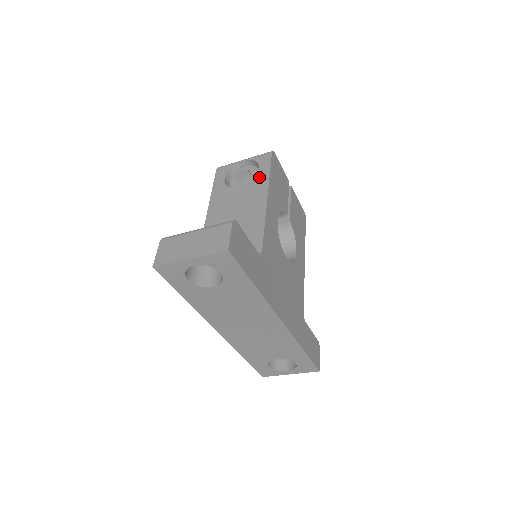
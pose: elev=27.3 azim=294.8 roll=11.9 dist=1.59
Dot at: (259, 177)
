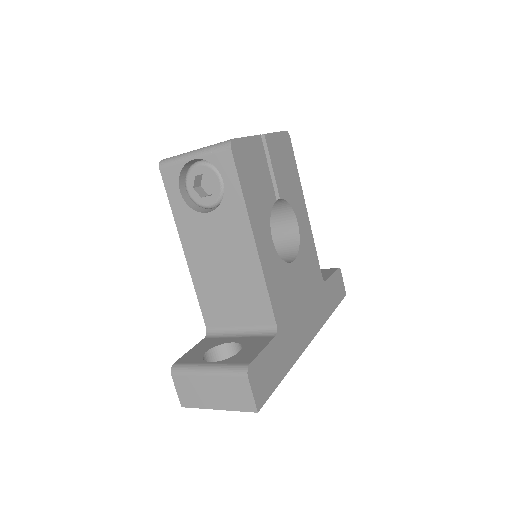
Dot at: (230, 200)
